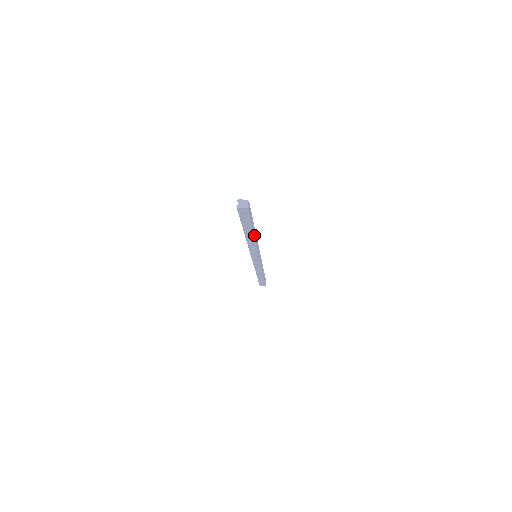
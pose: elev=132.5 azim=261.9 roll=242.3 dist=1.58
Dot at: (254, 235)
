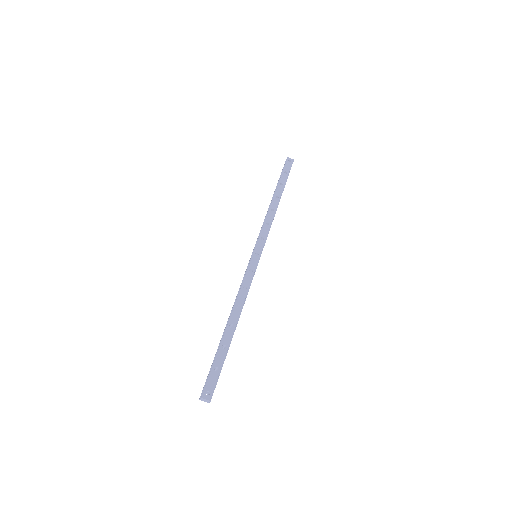
Dot at: (235, 329)
